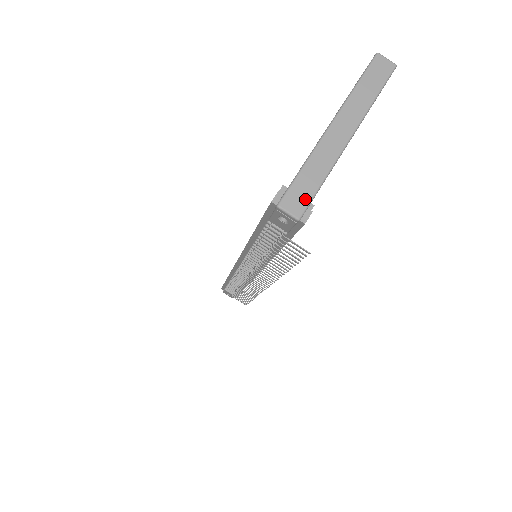
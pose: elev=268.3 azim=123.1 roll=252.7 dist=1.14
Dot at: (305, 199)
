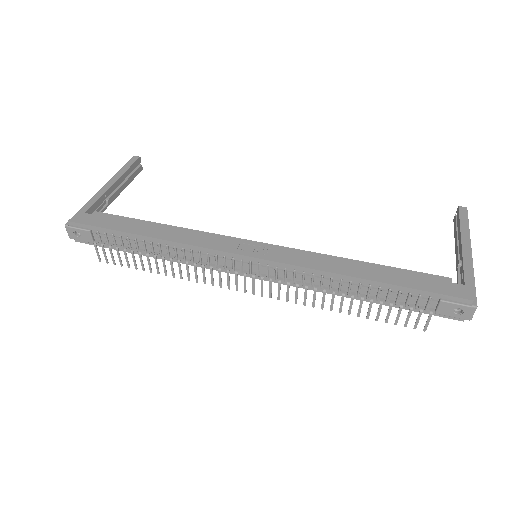
Dot at: occluded
